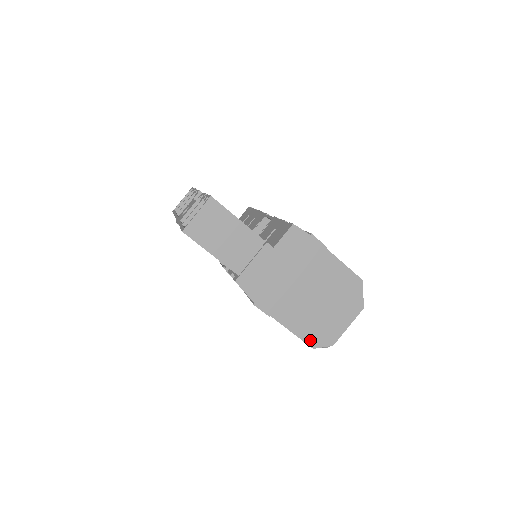
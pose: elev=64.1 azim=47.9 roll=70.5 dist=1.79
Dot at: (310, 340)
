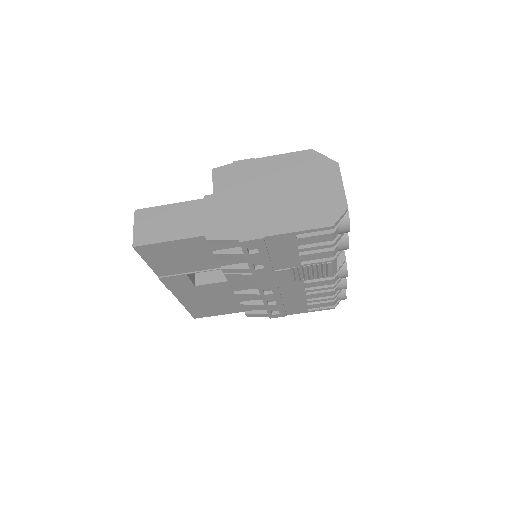
Dot at: (321, 223)
